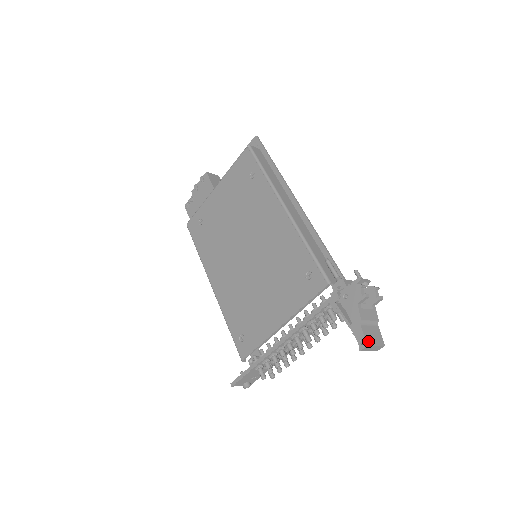
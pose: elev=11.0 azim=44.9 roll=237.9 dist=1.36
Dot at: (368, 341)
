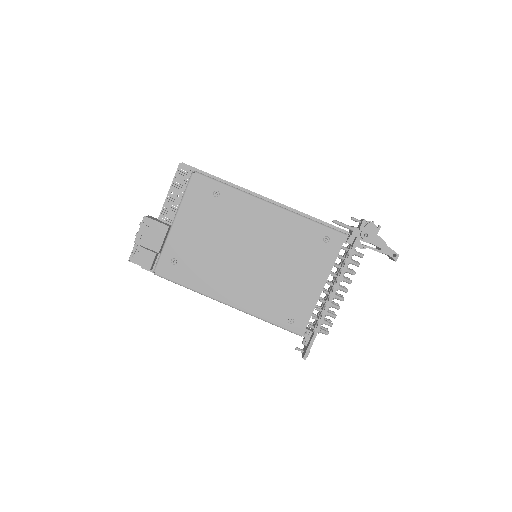
Dot at: (396, 253)
